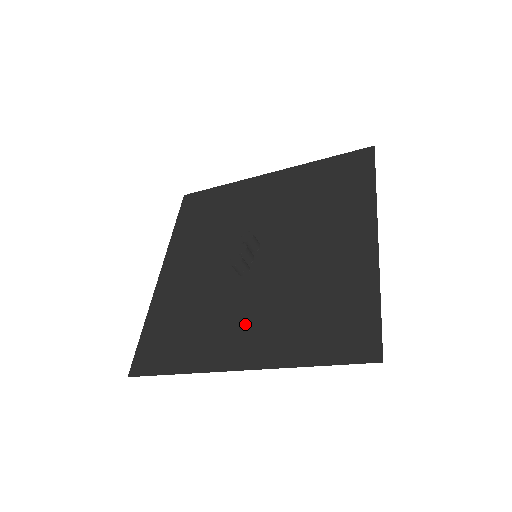
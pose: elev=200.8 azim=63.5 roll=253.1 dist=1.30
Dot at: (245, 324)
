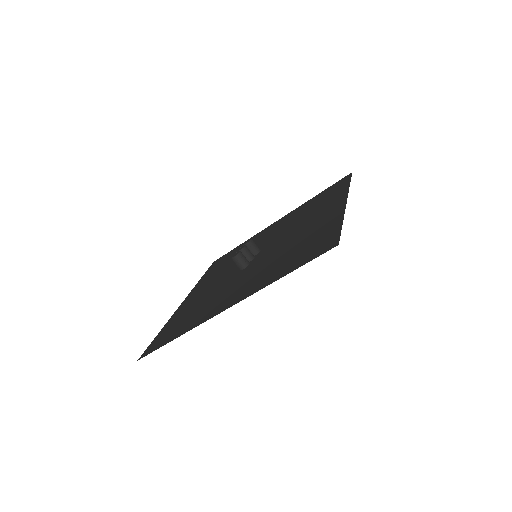
Dot at: (238, 287)
